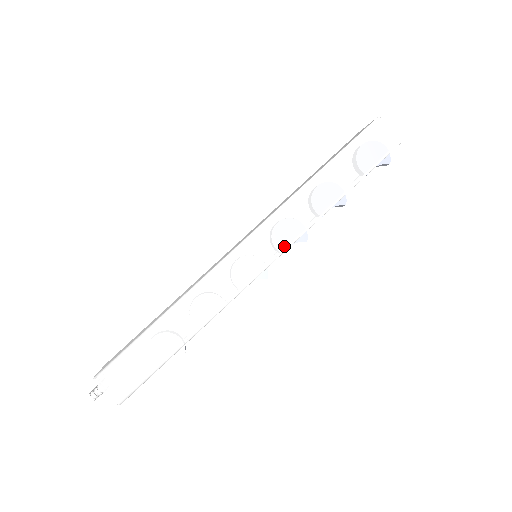
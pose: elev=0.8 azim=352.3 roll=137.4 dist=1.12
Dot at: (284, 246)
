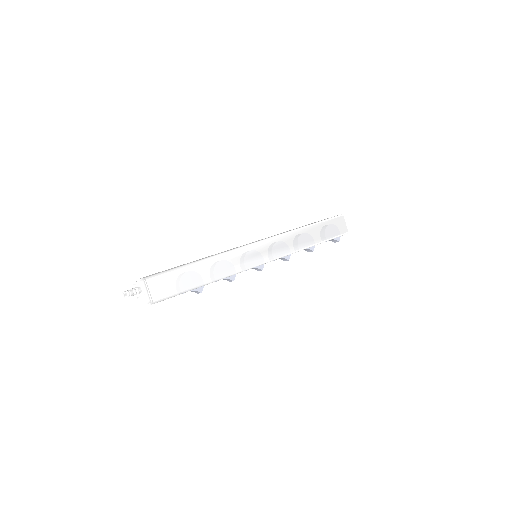
Dot at: (279, 255)
